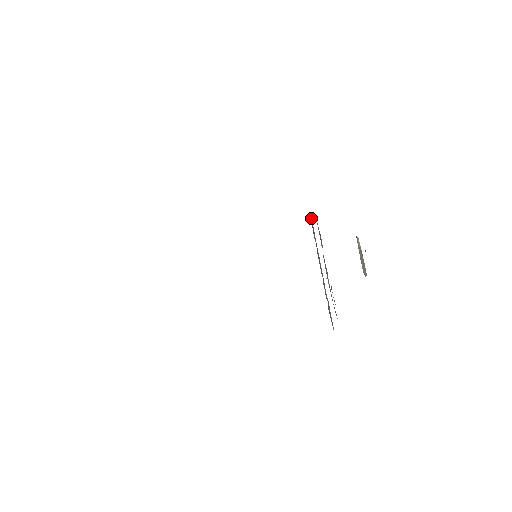
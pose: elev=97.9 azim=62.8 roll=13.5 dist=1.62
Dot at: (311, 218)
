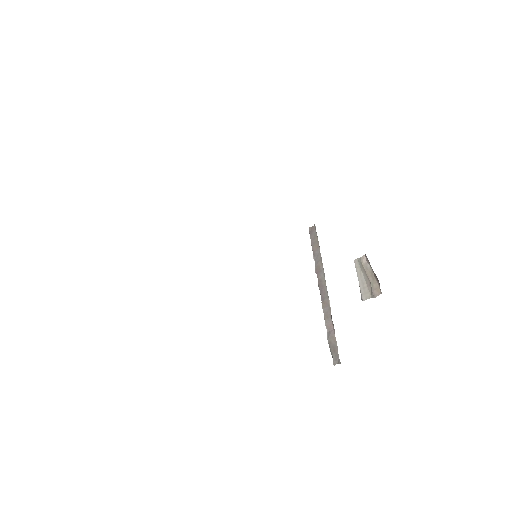
Dot at: (314, 229)
